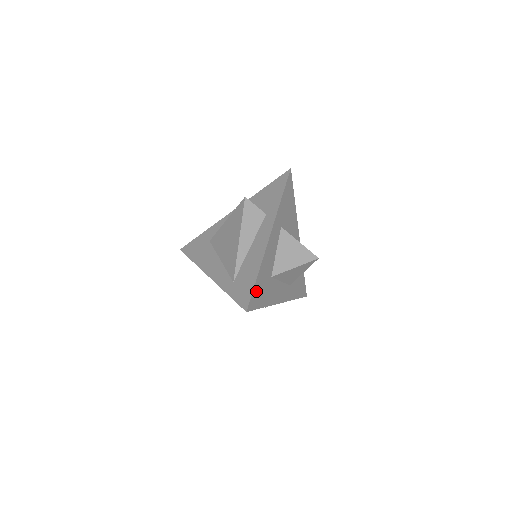
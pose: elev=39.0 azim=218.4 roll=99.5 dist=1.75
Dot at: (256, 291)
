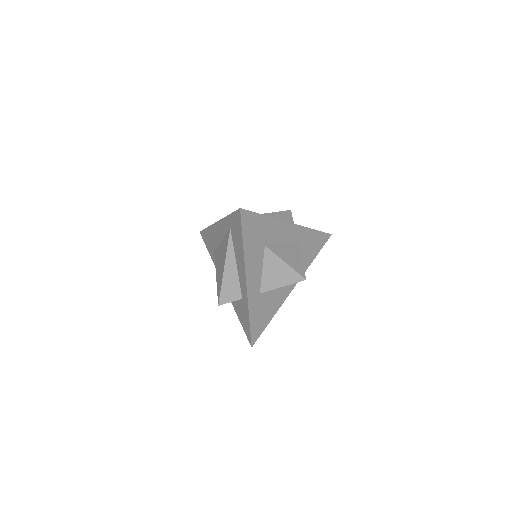
Dot at: (254, 220)
